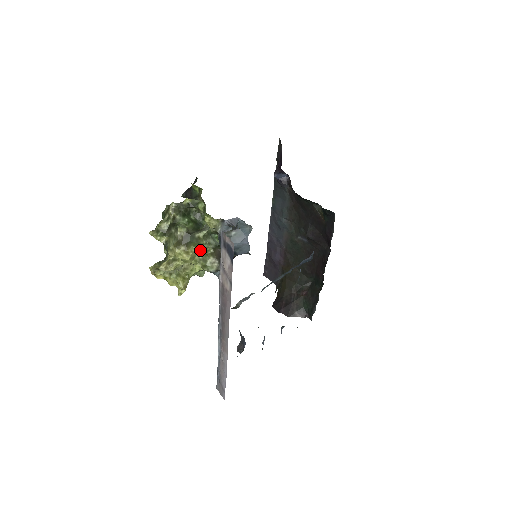
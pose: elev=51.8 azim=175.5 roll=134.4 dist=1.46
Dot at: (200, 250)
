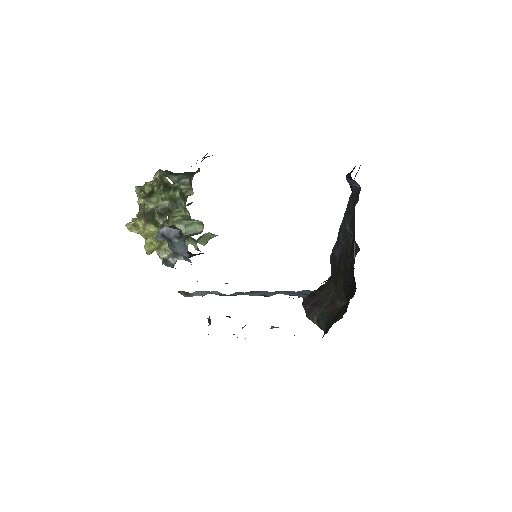
Dot at: occluded
